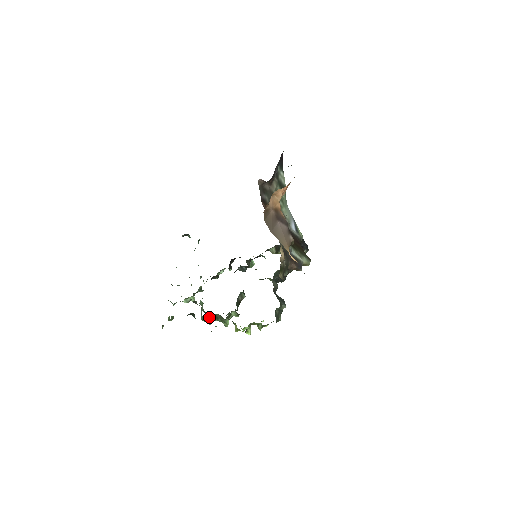
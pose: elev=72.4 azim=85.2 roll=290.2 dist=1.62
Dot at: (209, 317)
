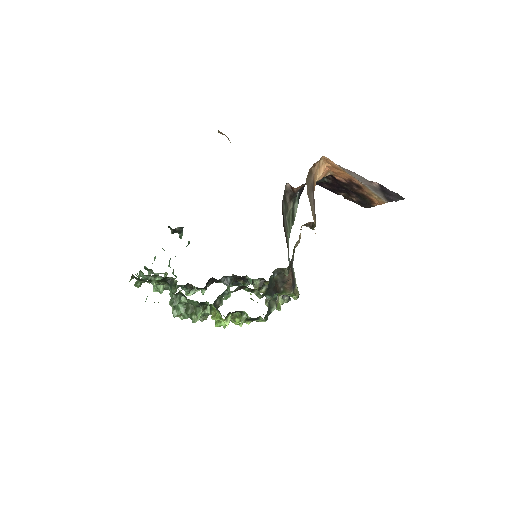
Dot at: (178, 306)
